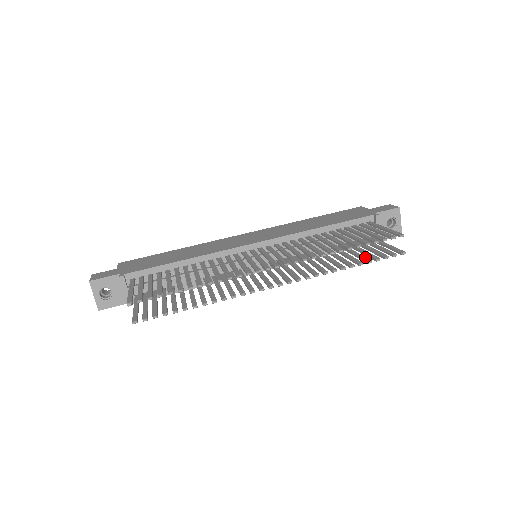
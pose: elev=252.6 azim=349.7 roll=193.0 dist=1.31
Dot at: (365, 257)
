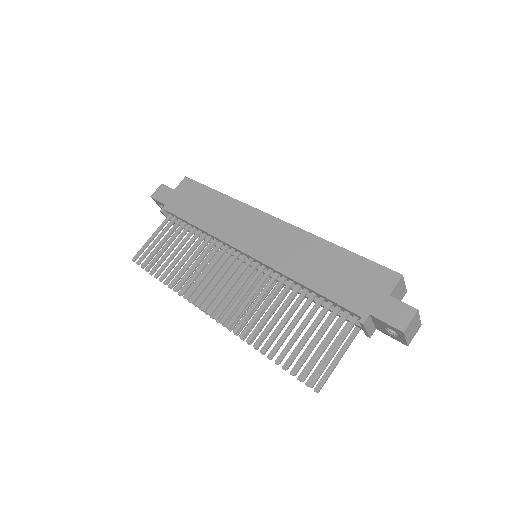
Dot at: occluded
